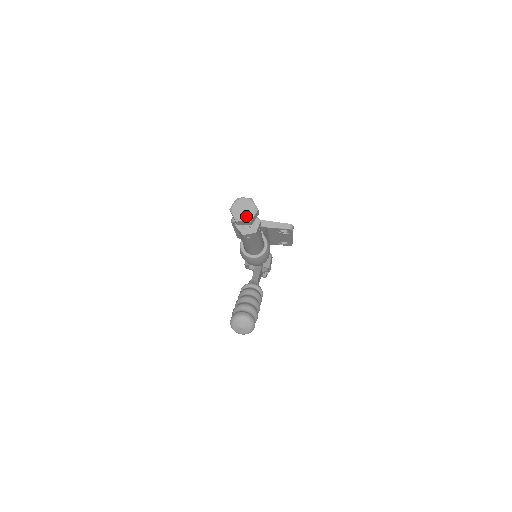
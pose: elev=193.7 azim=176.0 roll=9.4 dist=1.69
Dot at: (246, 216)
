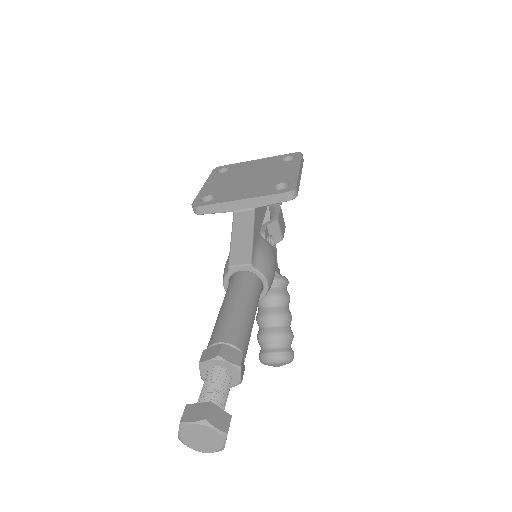
Dot at: (211, 447)
